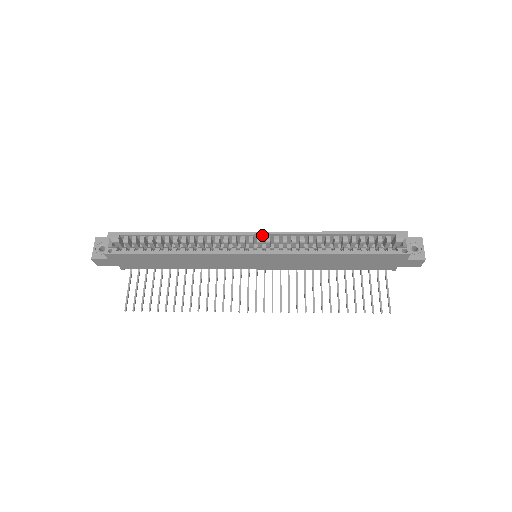
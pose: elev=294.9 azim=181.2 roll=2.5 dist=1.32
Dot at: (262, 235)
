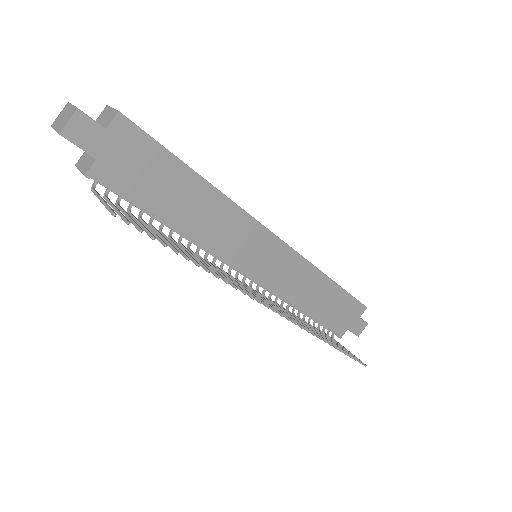
Dot at: occluded
